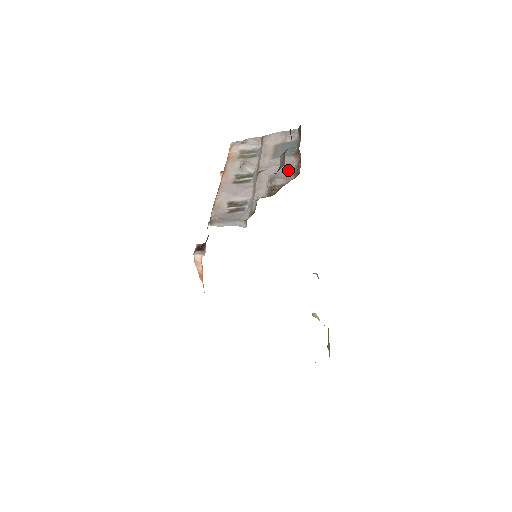
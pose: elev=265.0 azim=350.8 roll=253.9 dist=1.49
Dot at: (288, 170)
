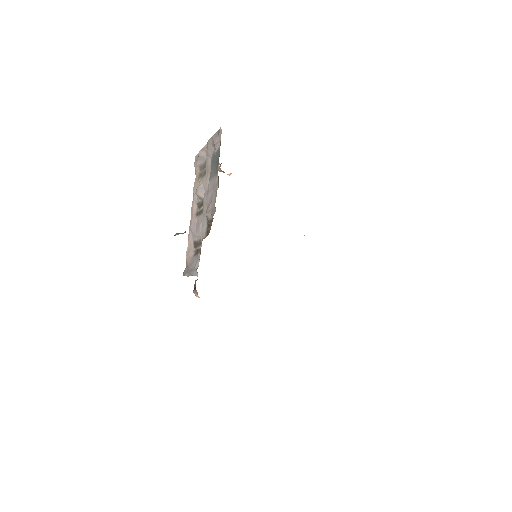
Dot at: (214, 198)
